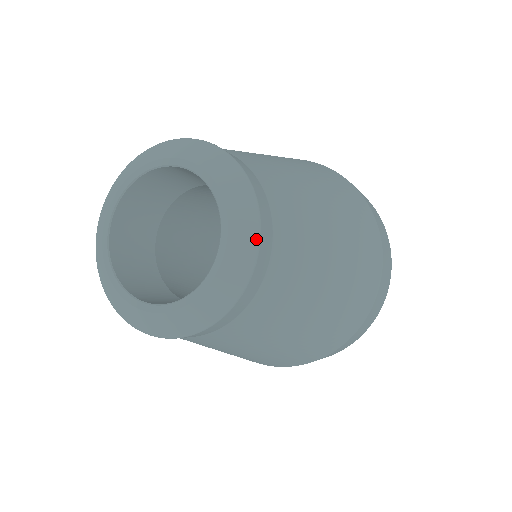
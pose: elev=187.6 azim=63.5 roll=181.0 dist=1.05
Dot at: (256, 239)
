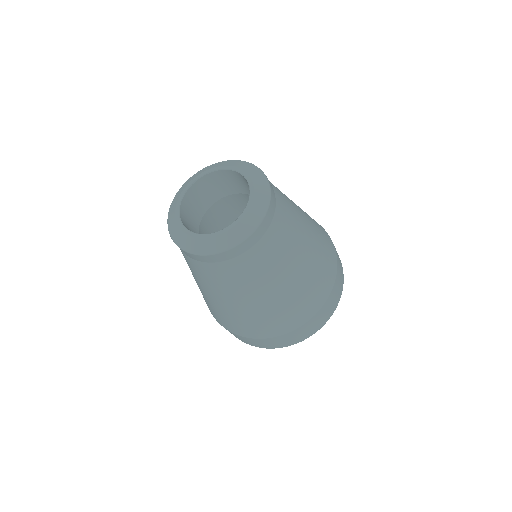
Dot at: (268, 199)
